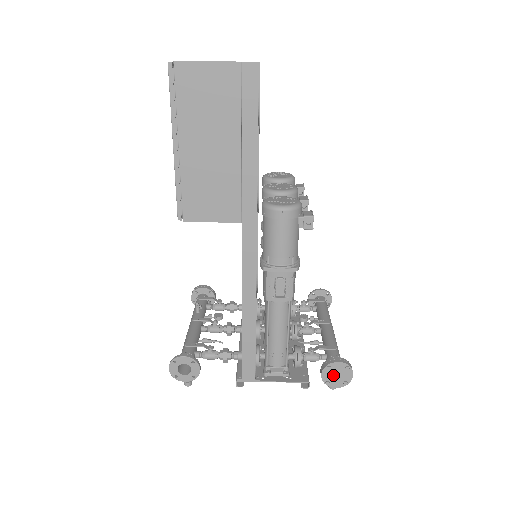
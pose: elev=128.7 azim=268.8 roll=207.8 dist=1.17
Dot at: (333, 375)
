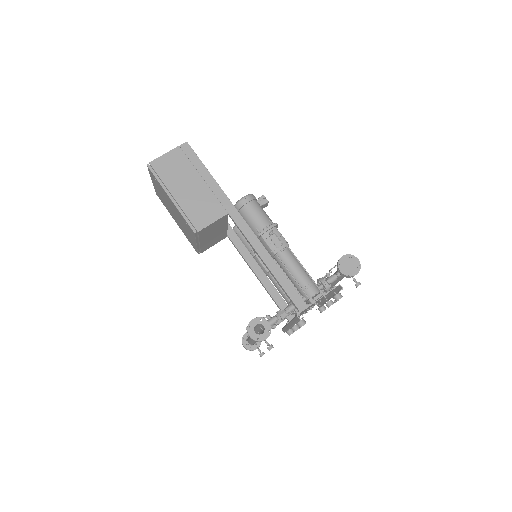
Dot at: (347, 267)
